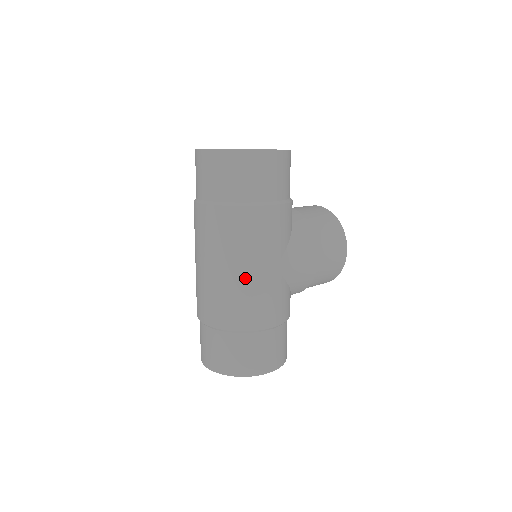
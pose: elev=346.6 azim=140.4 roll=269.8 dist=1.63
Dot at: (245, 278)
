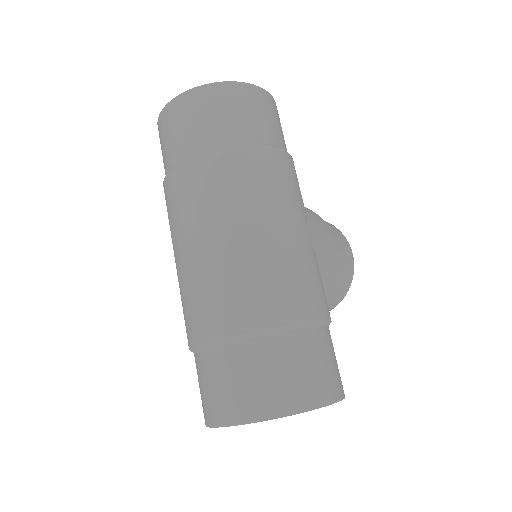
Dot at: (275, 240)
